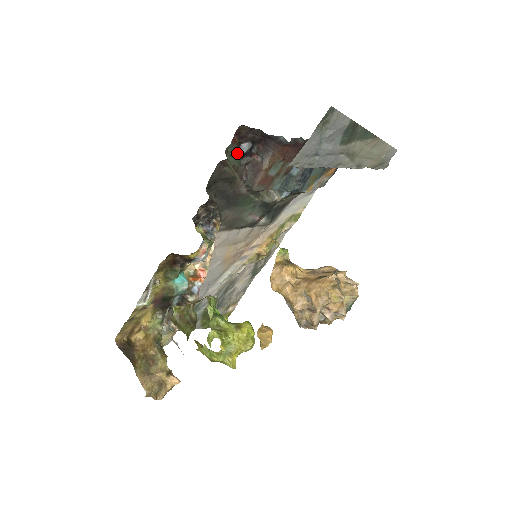
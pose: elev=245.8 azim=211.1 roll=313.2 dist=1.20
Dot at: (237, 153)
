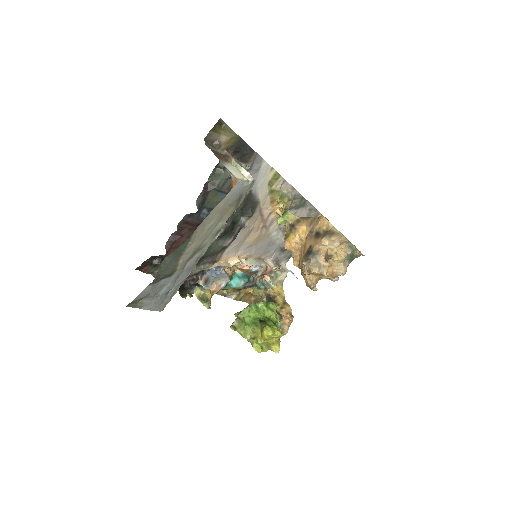
Dot at: (158, 264)
